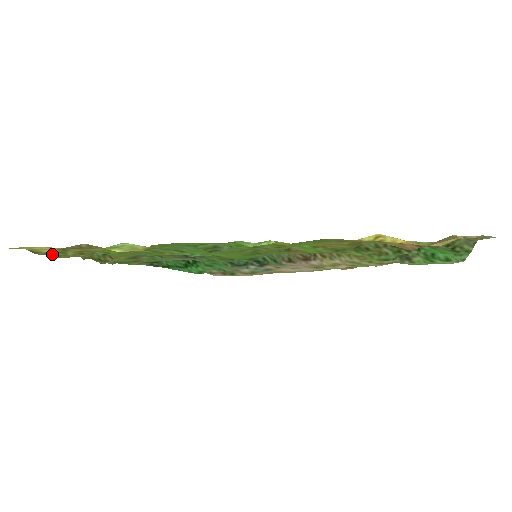
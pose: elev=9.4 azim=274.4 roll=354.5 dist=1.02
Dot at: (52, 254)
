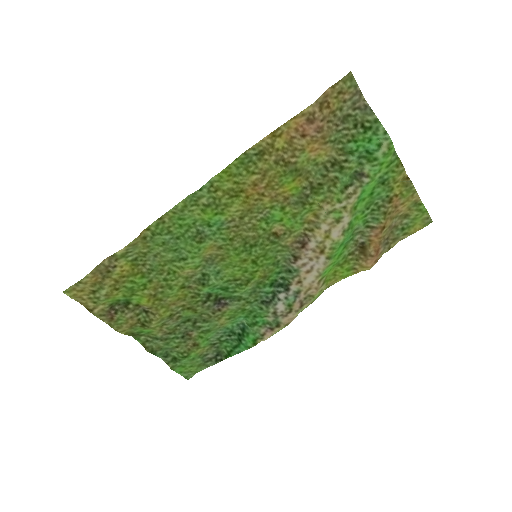
Dot at: (108, 321)
